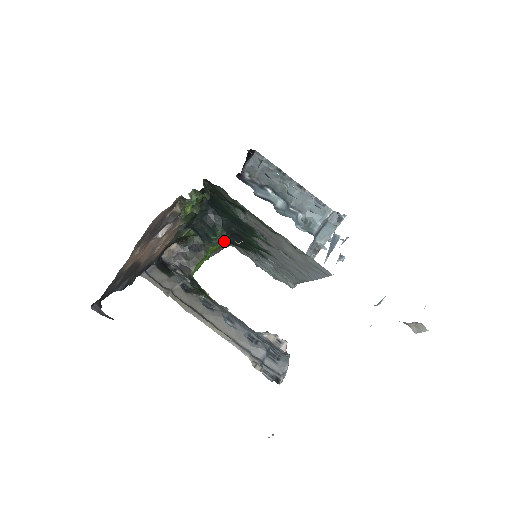
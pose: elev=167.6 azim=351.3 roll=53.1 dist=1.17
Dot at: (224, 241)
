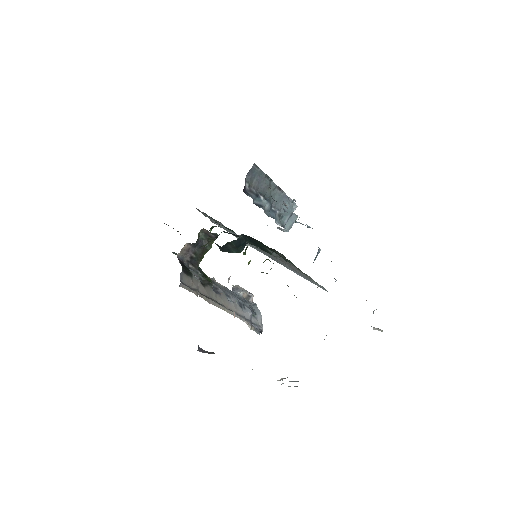
Dot at: (213, 227)
